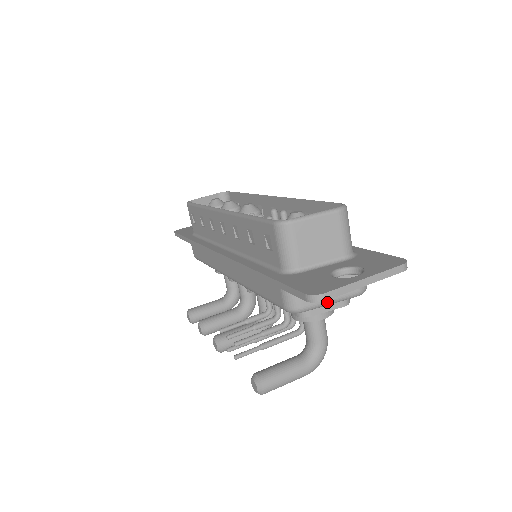
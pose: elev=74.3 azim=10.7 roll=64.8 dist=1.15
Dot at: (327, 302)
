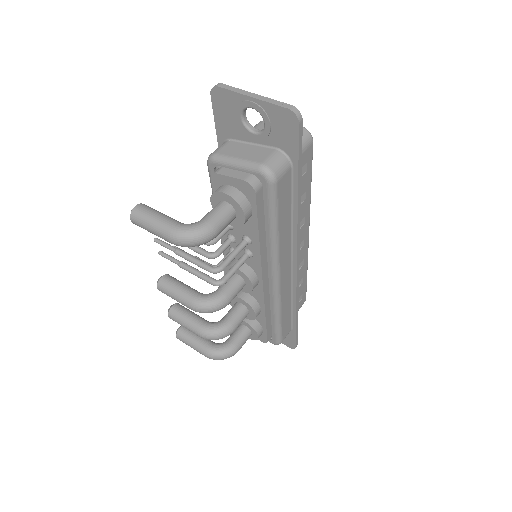
Dot at: (234, 159)
